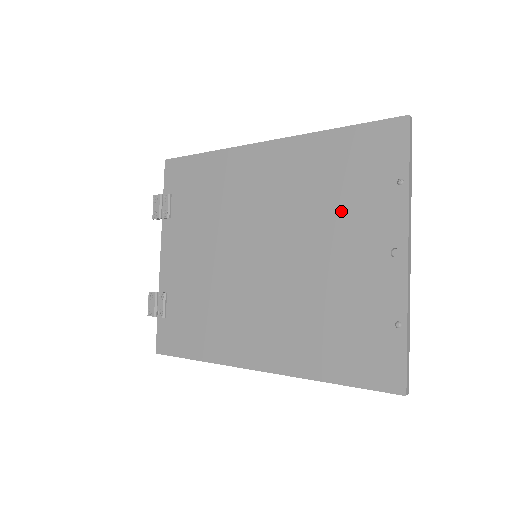
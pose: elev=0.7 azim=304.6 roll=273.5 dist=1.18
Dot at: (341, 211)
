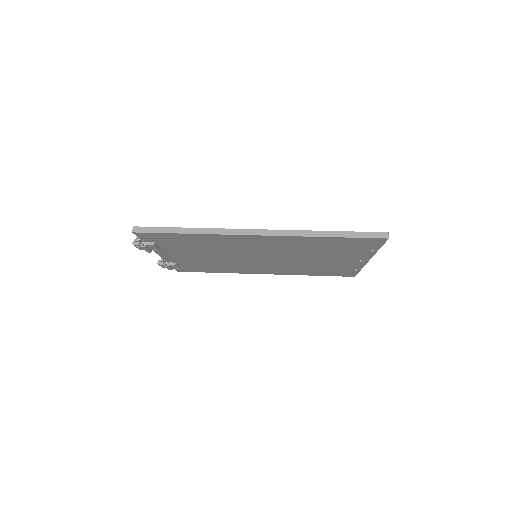
Dot at: (327, 254)
